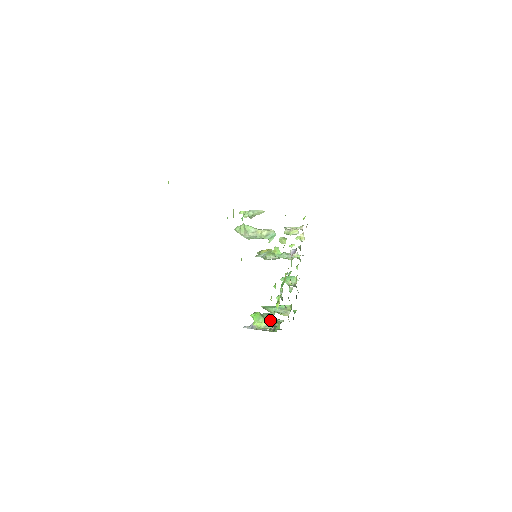
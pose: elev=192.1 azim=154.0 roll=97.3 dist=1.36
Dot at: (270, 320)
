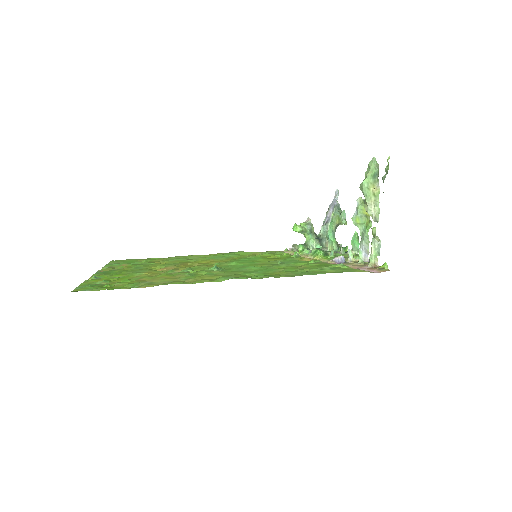
Dot at: (308, 238)
